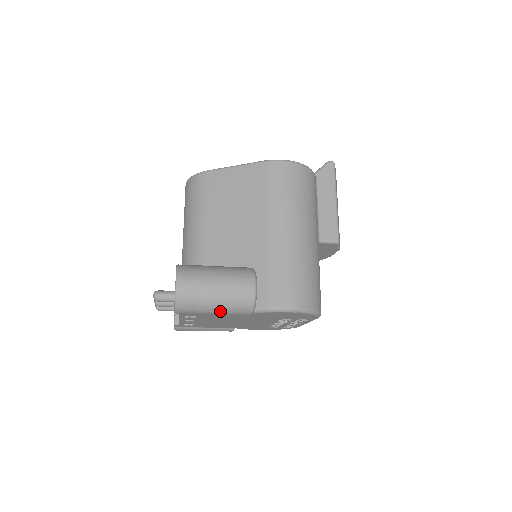
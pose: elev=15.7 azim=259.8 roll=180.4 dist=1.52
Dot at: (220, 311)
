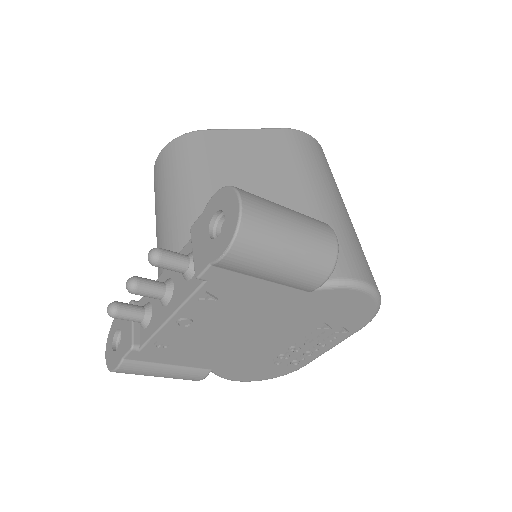
Dot at: (291, 265)
